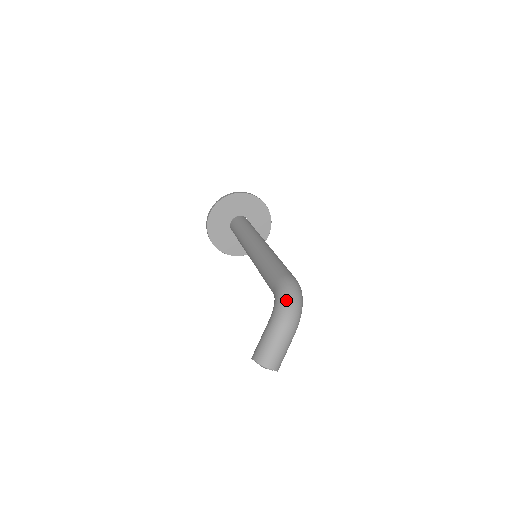
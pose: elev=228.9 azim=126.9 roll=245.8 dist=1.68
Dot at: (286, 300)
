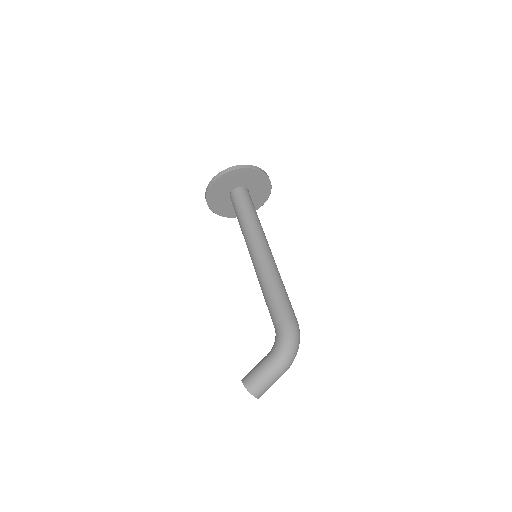
Dot at: (289, 349)
